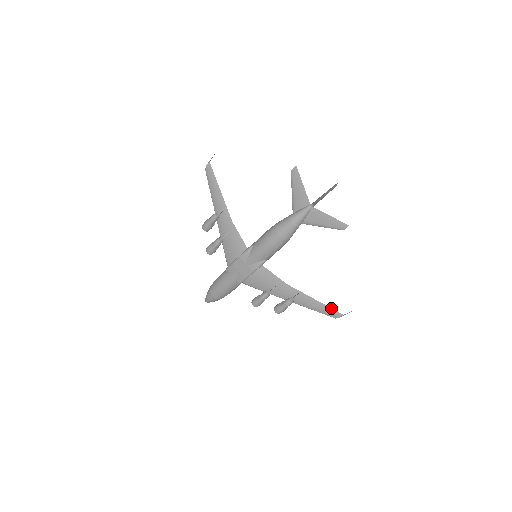
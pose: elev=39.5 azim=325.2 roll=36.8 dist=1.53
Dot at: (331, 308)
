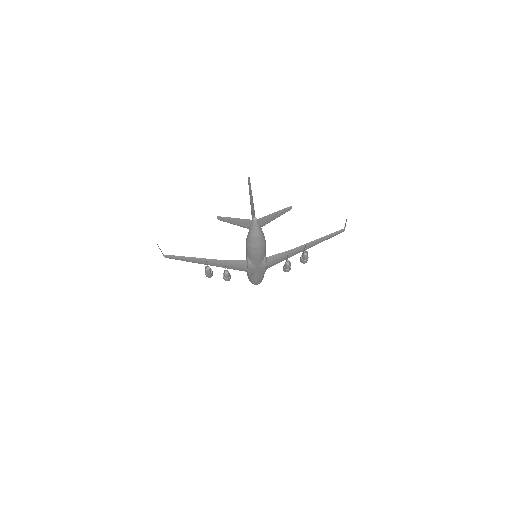
Dot at: (333, 233)
